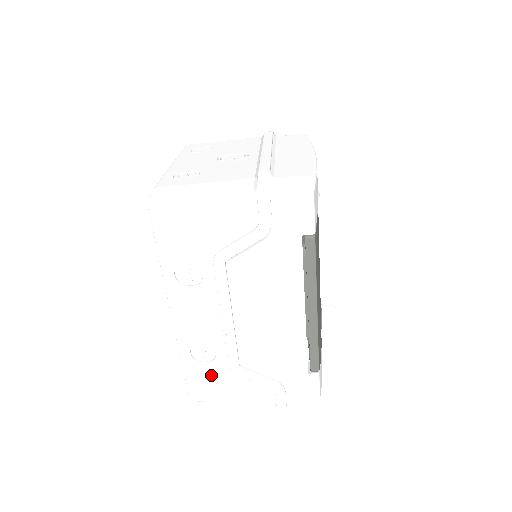
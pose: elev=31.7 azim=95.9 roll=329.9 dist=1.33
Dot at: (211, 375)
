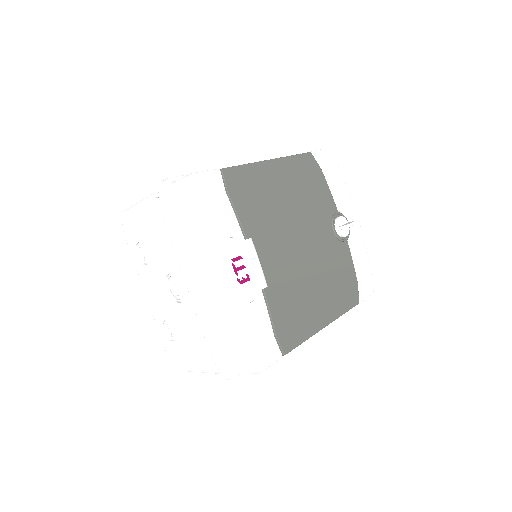
Dot at: occluded
